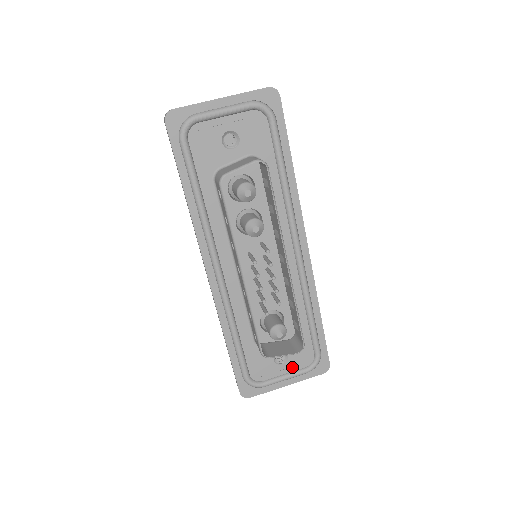
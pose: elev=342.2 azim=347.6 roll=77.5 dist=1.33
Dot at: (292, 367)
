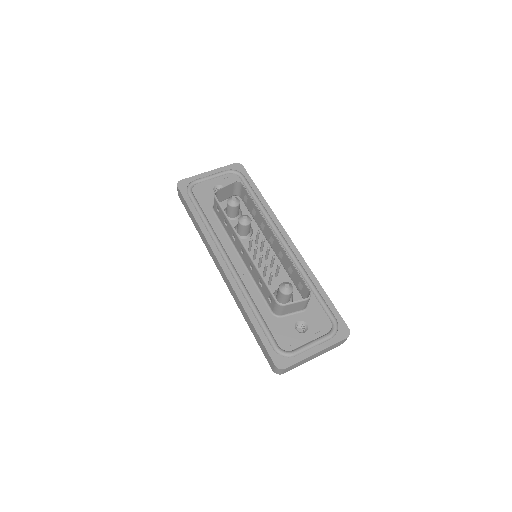
Dot at: (315, 334)
